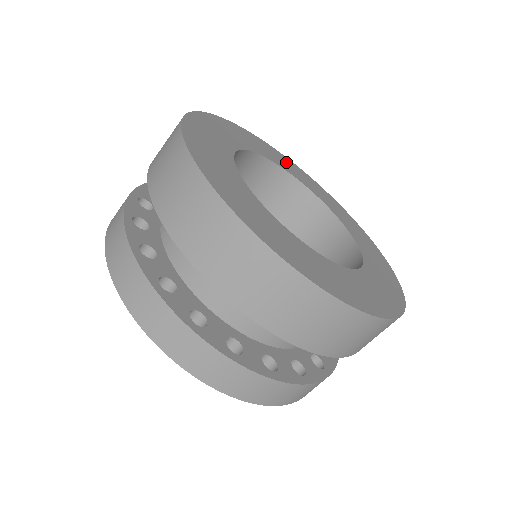
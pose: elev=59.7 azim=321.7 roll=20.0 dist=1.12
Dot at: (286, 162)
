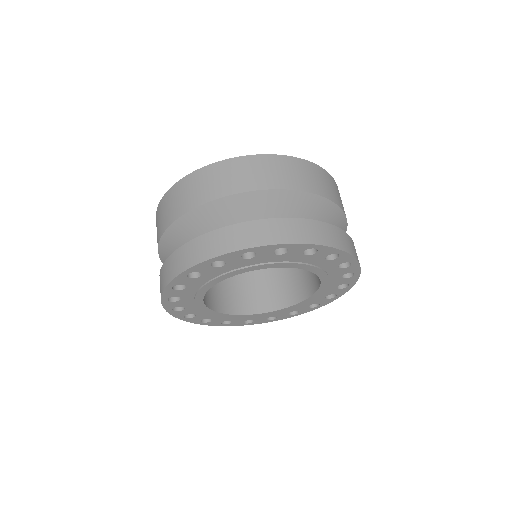
Dot at: occluded
